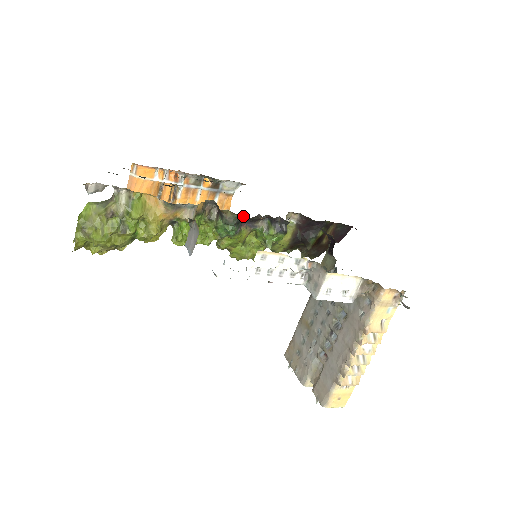
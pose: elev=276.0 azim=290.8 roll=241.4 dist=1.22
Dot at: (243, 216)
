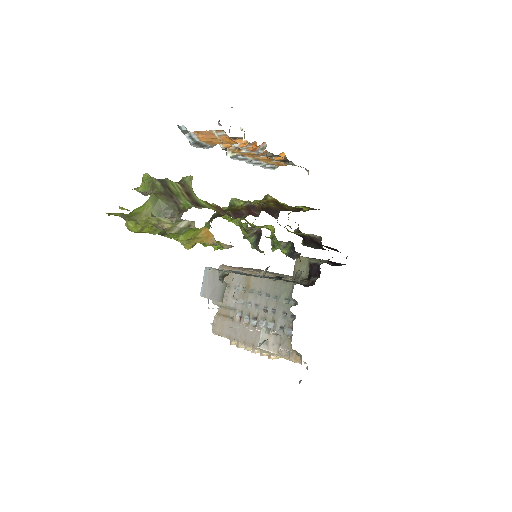
Dot at: occluded
